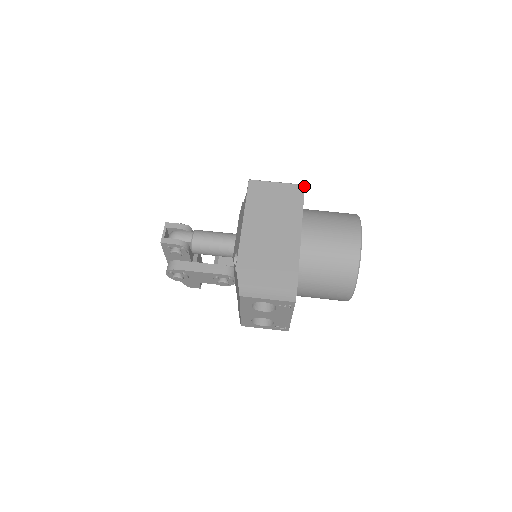
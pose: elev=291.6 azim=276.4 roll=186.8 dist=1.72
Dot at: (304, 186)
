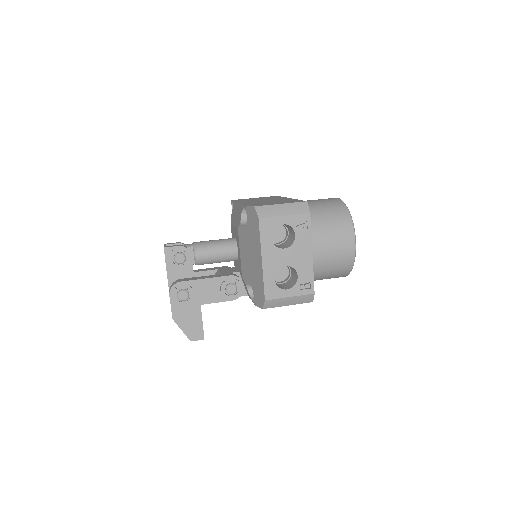
Dot at: occluded
